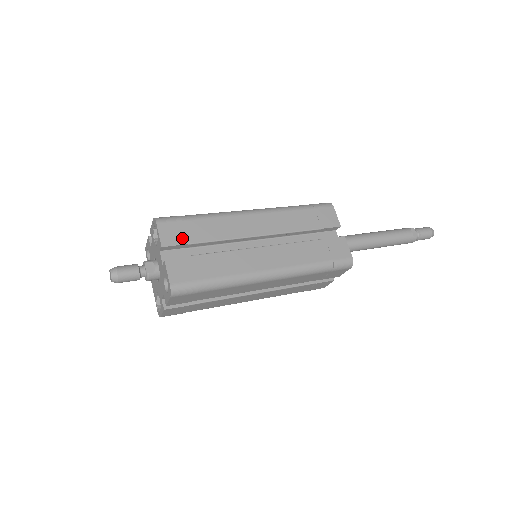
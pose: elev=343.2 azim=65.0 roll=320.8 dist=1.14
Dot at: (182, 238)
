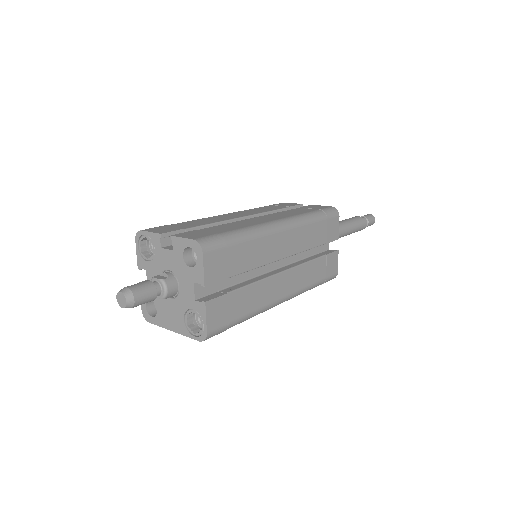
Dot at: (175, 228)
